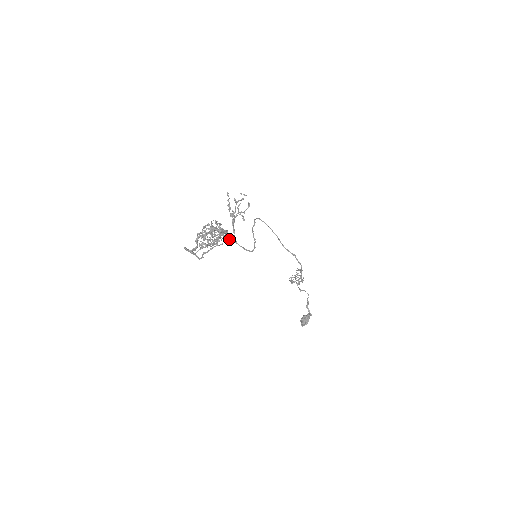
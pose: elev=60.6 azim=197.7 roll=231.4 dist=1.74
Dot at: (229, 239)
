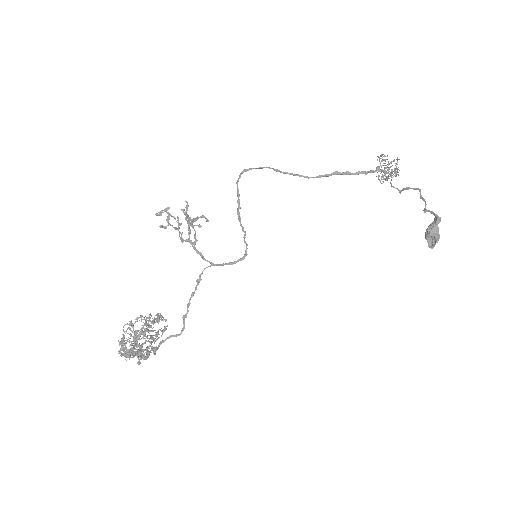
Dot at: (201, 273)
